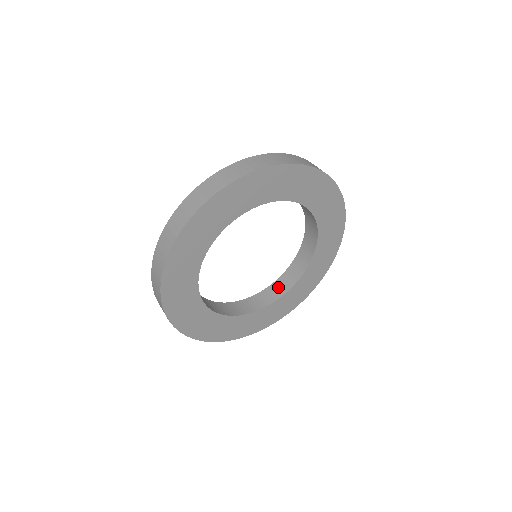
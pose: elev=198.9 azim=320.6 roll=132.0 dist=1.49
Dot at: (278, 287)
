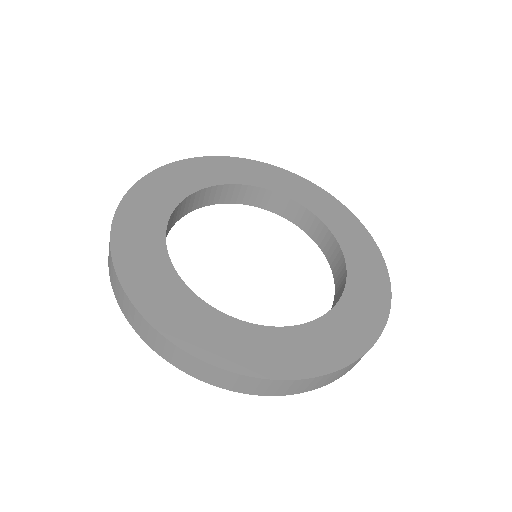
Dot at: (334, 304)
